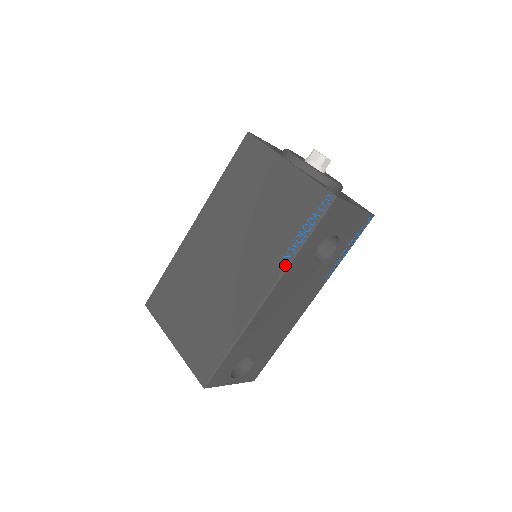
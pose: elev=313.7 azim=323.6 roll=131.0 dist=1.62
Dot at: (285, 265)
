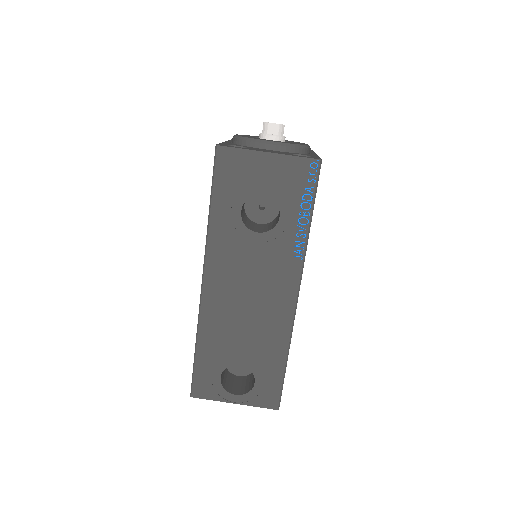
Dot at: (206, 238)
